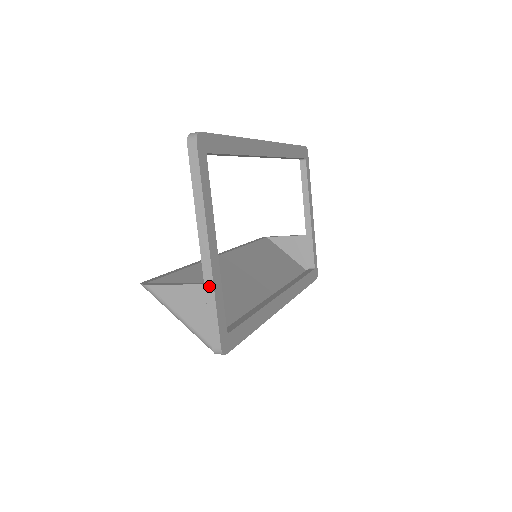
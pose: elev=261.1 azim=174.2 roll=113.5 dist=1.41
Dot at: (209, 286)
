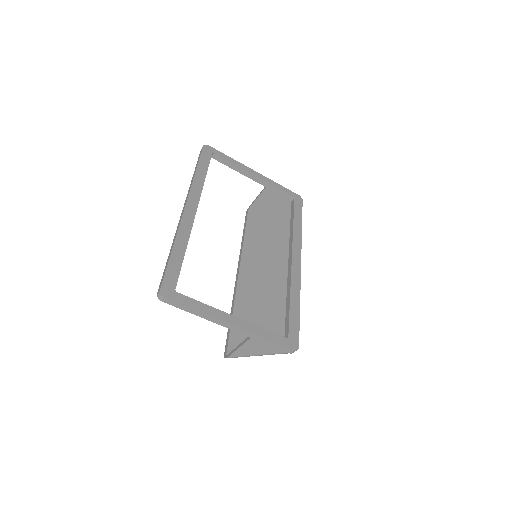
Dot at: (254, 336)
